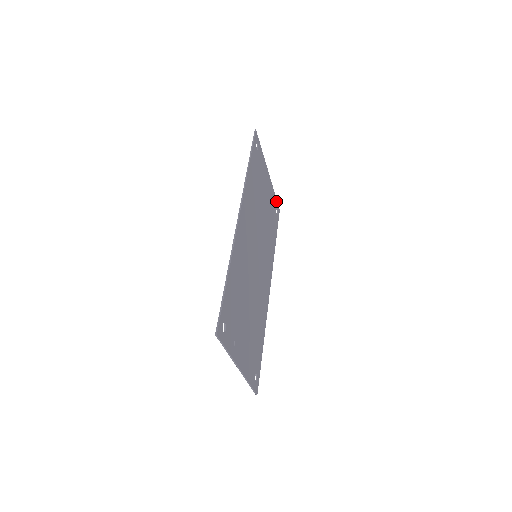
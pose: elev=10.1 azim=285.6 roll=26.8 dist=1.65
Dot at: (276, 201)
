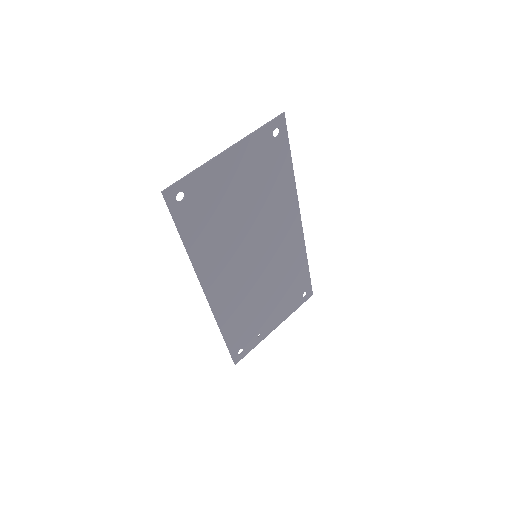
Dot at: (268, 126)
